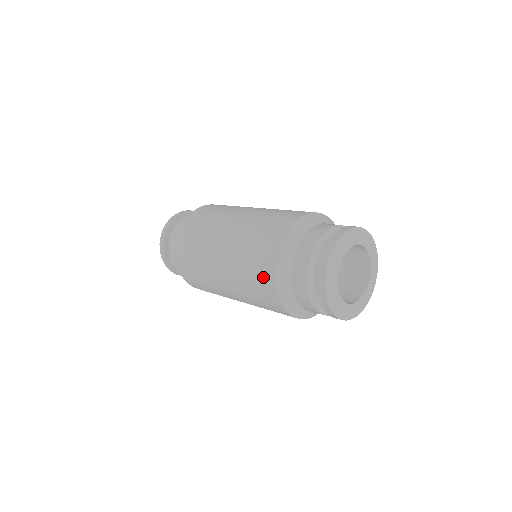
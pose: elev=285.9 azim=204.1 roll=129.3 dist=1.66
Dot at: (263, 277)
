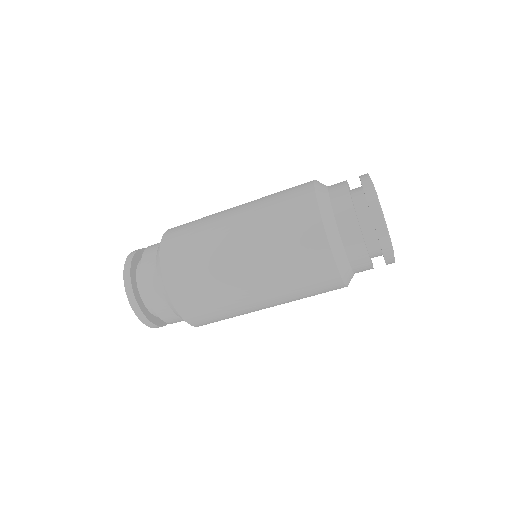
Dot at: (312, 252)
